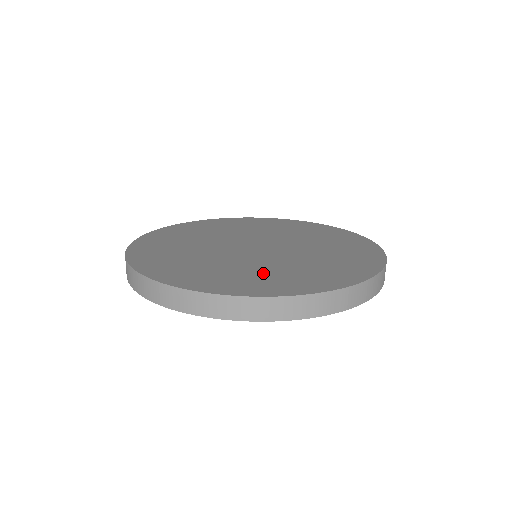
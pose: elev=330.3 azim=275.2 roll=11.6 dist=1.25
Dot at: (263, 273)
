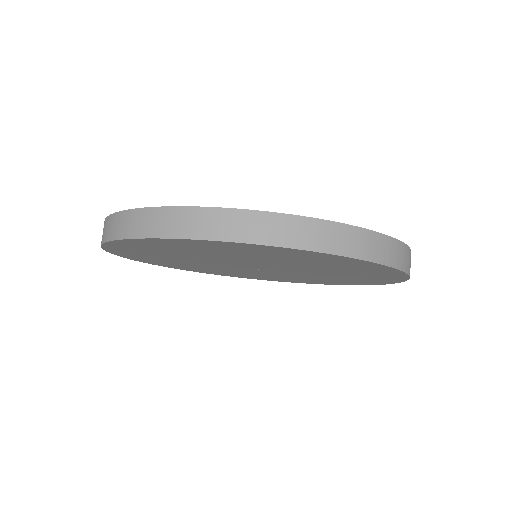
Dot at: occluded
